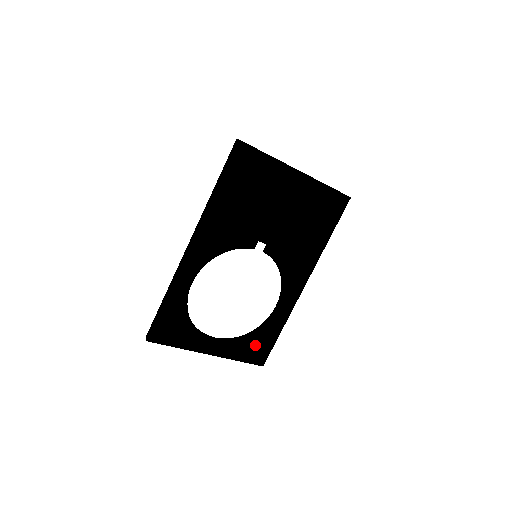
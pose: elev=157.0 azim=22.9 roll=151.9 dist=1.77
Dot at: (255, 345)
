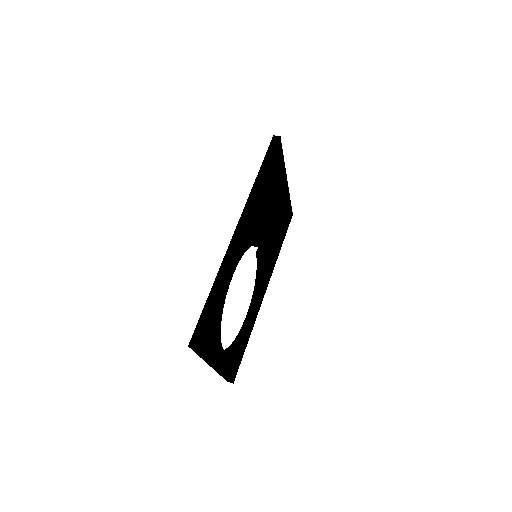
Dot at: (236, 357)
